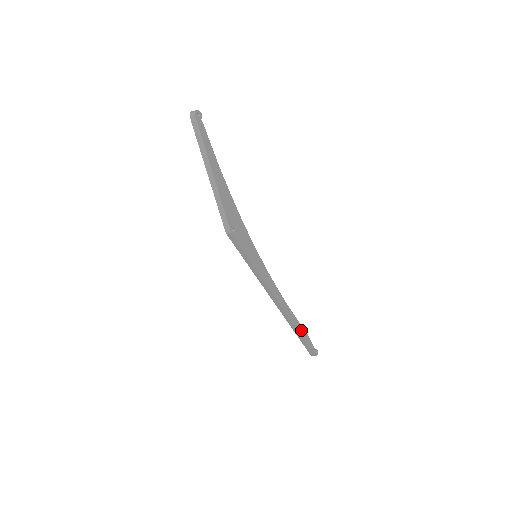
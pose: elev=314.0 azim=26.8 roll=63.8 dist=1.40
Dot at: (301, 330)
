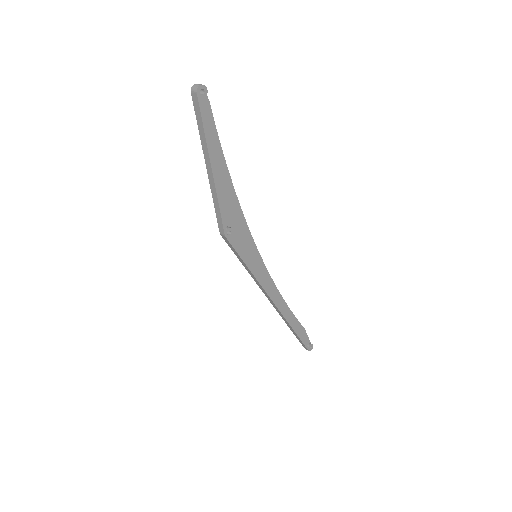
Dot at: (298, 327)
